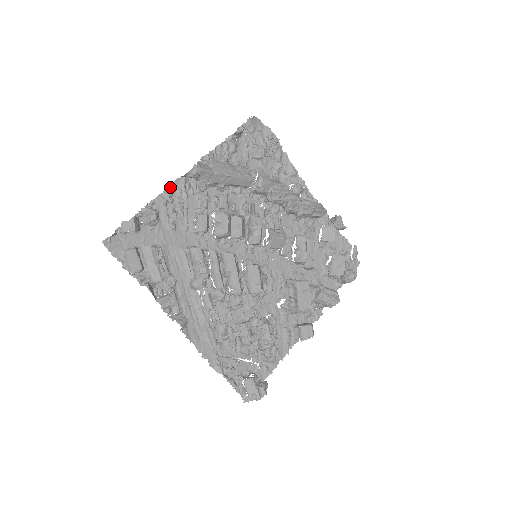
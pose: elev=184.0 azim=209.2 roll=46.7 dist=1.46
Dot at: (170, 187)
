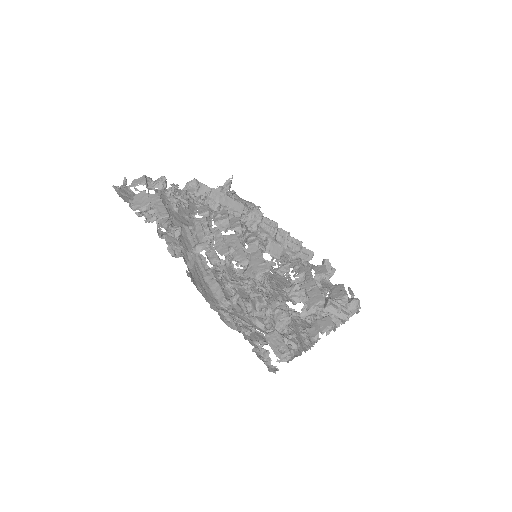
Dot at: (174, 185)
